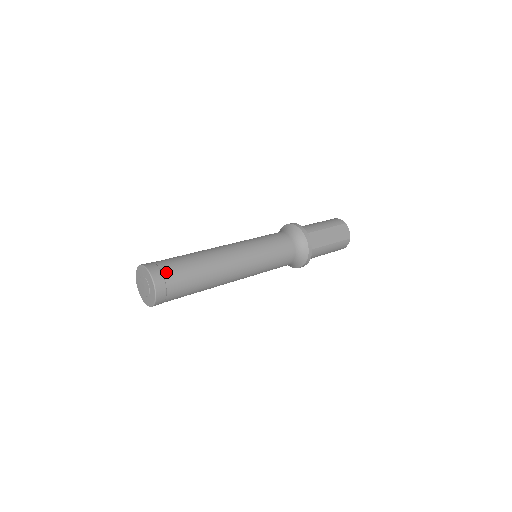
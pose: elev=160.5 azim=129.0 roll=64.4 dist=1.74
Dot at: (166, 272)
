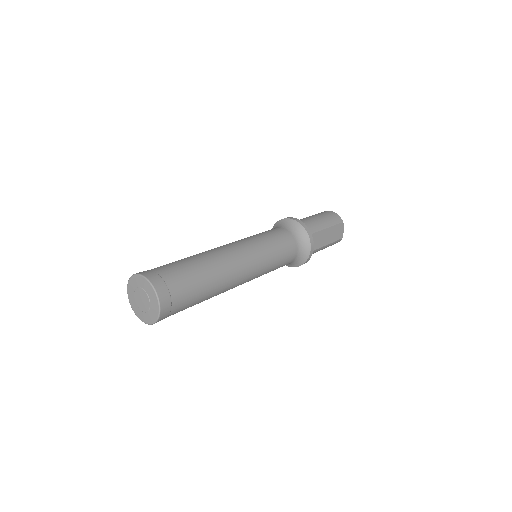
Dot at: (174, 291)
